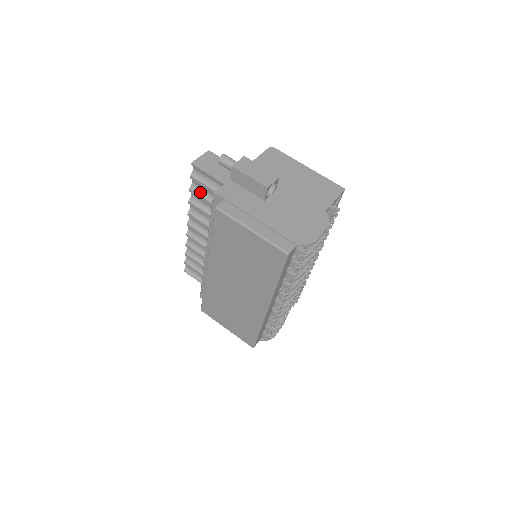
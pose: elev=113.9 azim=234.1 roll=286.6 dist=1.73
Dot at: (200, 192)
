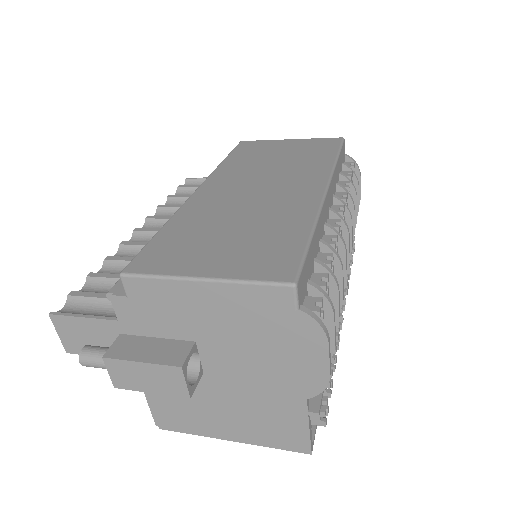
Dot at: occluded
